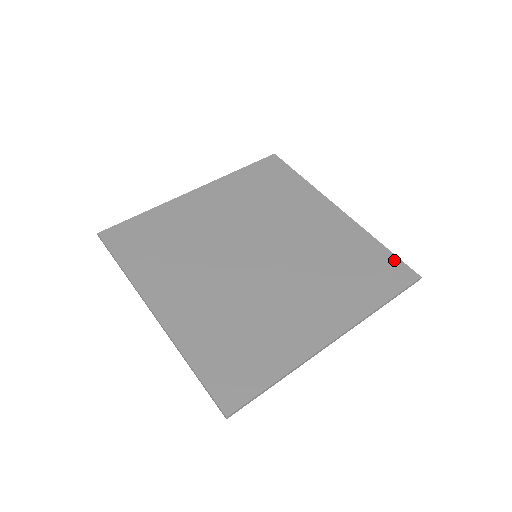
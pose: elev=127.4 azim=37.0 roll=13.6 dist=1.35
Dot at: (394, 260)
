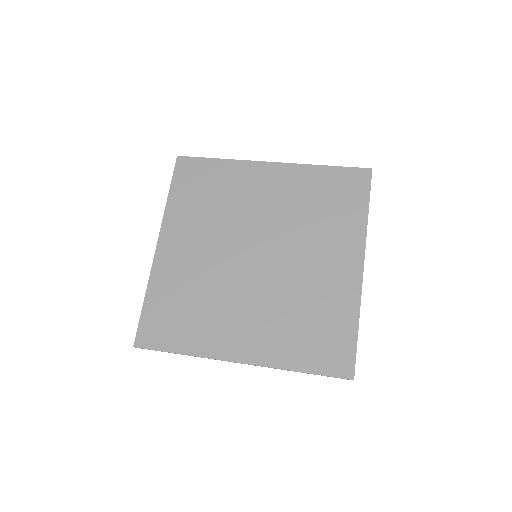
Dot at: (344, 171)
